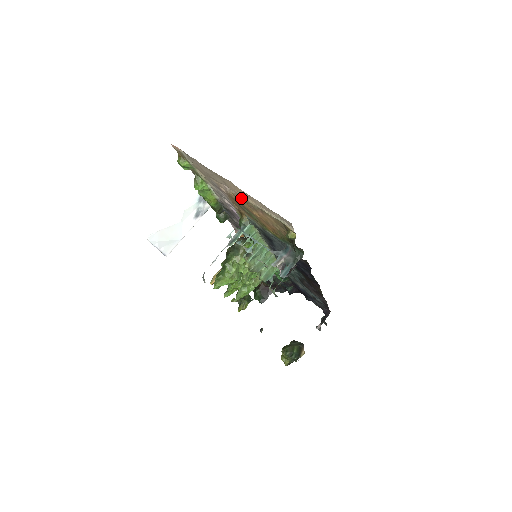
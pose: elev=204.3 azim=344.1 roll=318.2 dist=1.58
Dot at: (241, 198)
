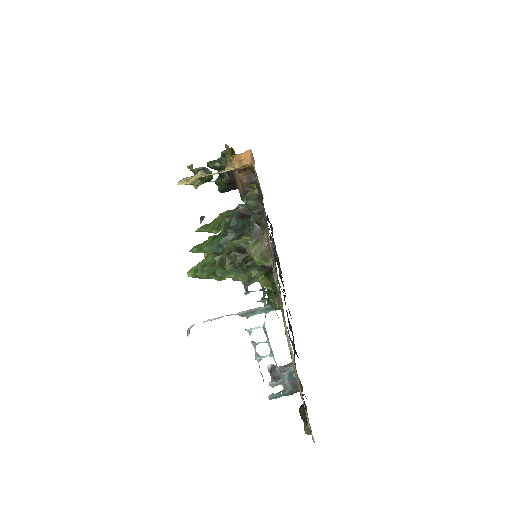
Dot at: (297, 380)
